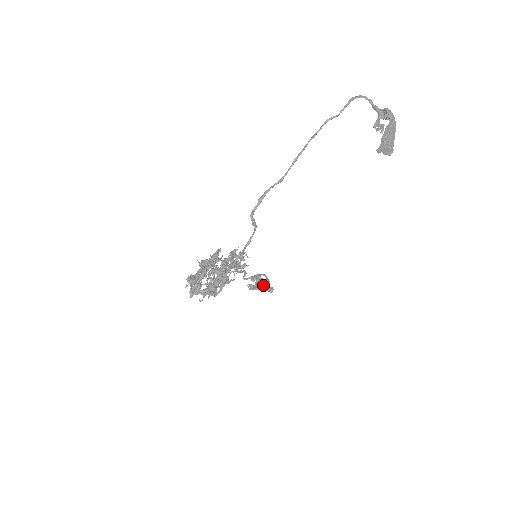
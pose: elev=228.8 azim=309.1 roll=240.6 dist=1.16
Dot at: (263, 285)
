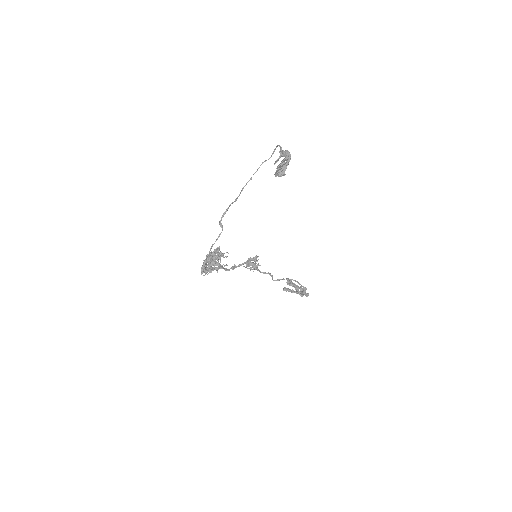
Dot at: occluded
